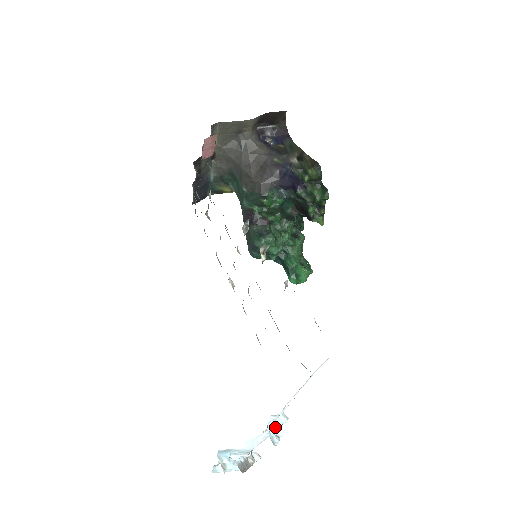
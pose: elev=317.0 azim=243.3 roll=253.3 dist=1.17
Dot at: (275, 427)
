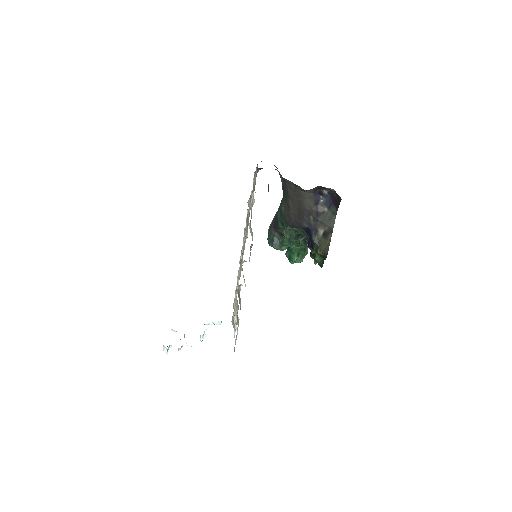
Dot at: (212, 324)
